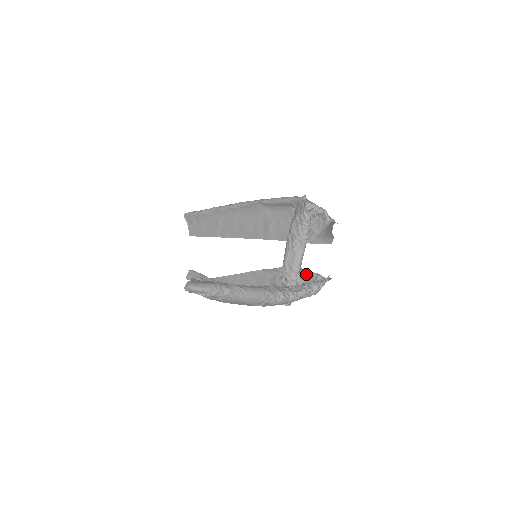
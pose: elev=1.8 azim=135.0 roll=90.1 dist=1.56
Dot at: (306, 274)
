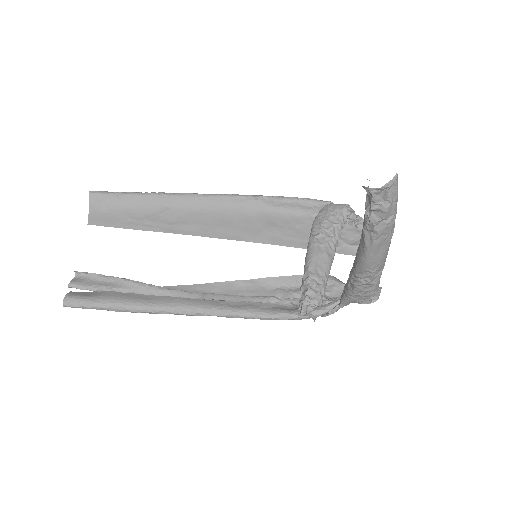
Dot at: (334, 287)
